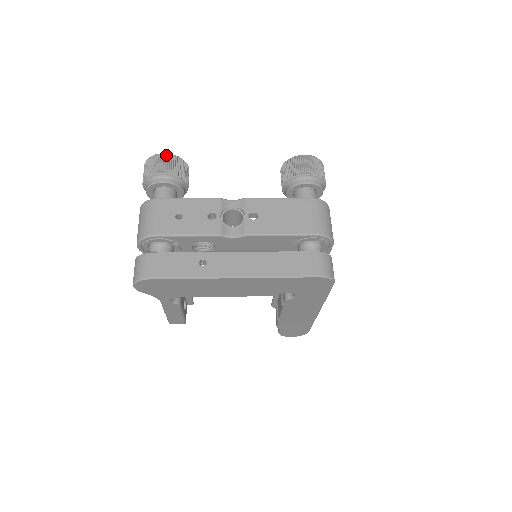
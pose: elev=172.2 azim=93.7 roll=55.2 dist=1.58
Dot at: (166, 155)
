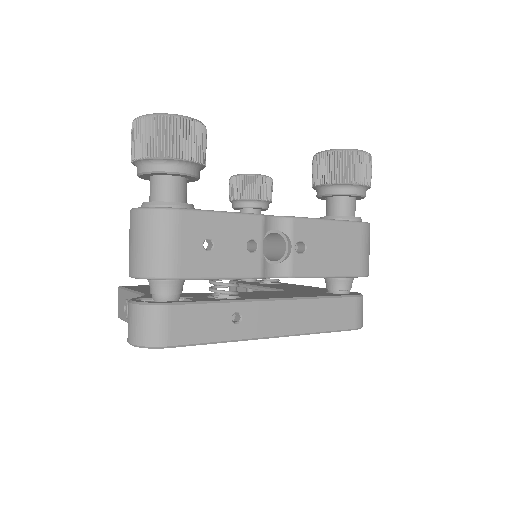
Dot at: (186, 121)
